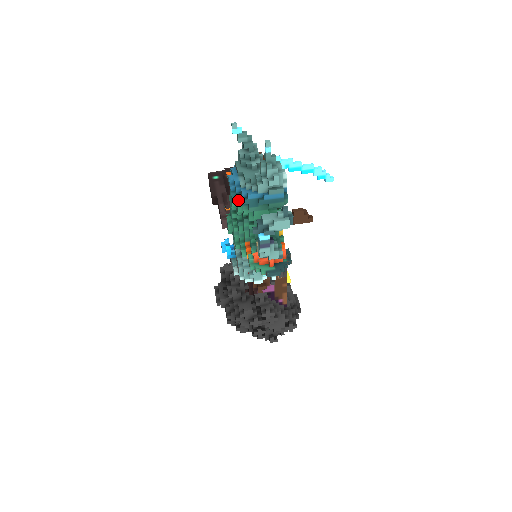
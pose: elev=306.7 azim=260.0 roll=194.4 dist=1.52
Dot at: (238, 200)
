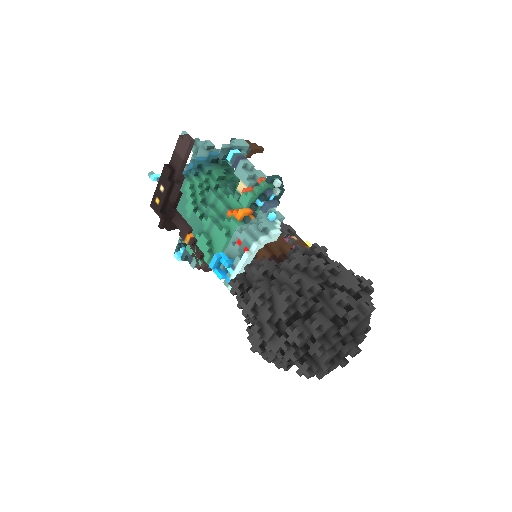
Dot at: (191, 171)
